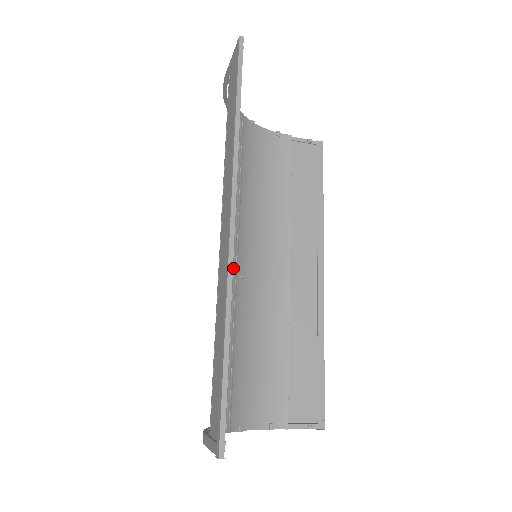
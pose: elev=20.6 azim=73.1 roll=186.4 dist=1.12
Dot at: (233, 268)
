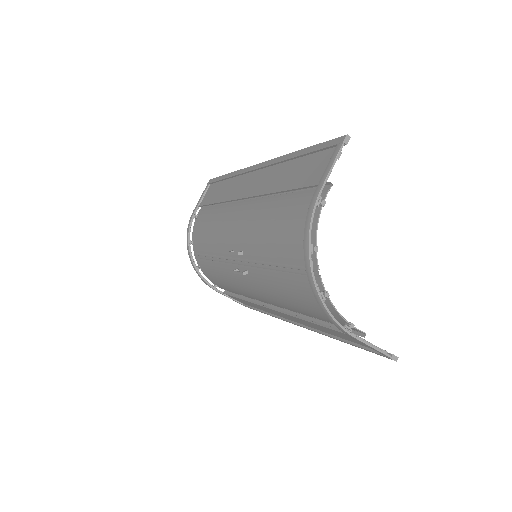
Dot at: (242, 258)
